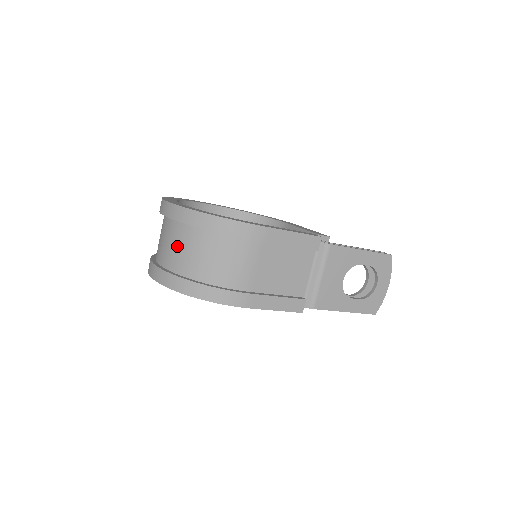
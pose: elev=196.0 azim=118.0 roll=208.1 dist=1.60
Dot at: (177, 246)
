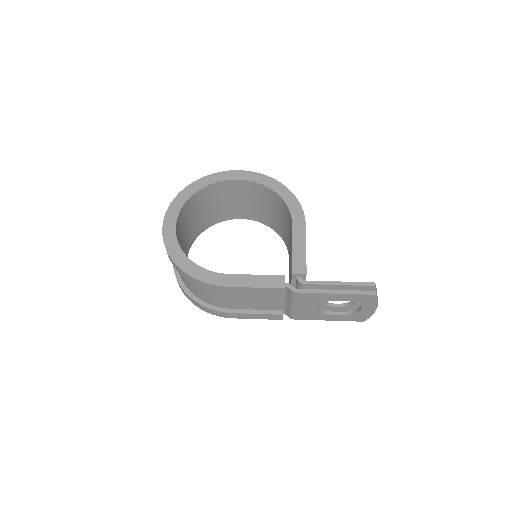
Dot at: occluded
